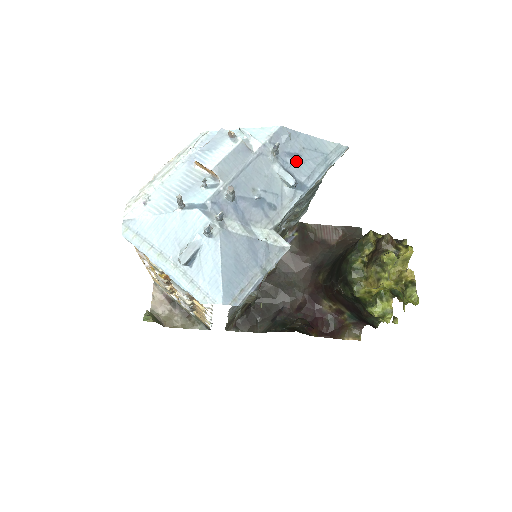
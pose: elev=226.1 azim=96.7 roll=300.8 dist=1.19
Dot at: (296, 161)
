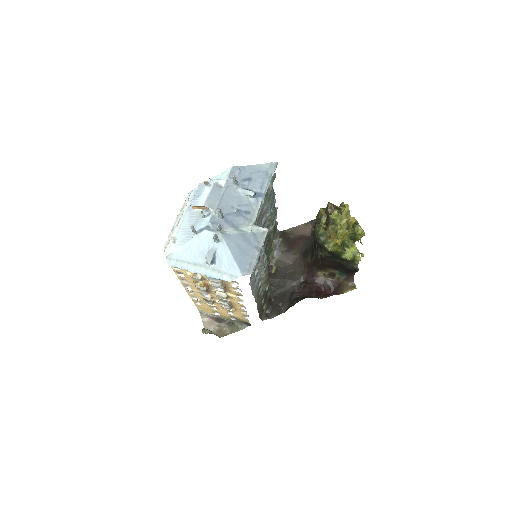
Dot at: (250, 182)
